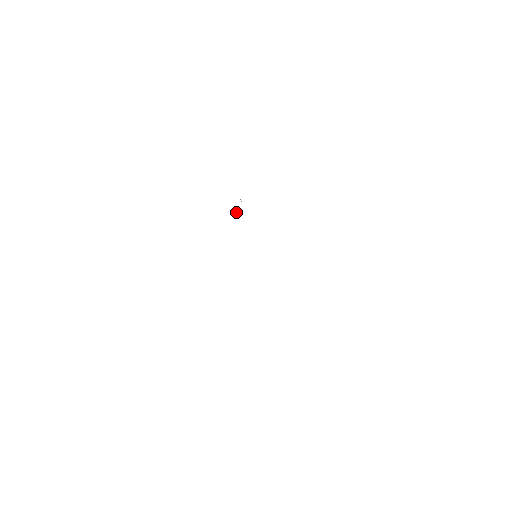
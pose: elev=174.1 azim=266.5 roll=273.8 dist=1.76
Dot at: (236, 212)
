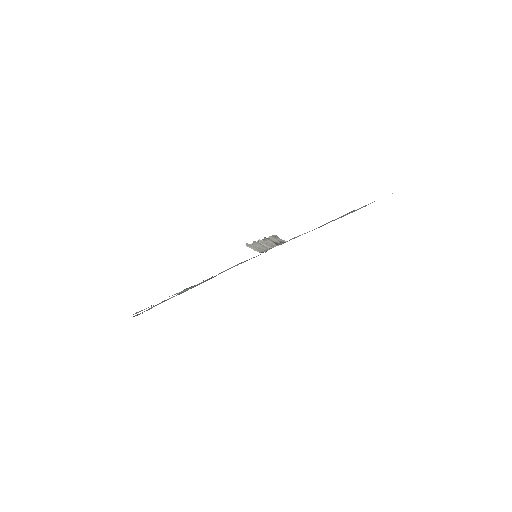
Dot at: occluded
